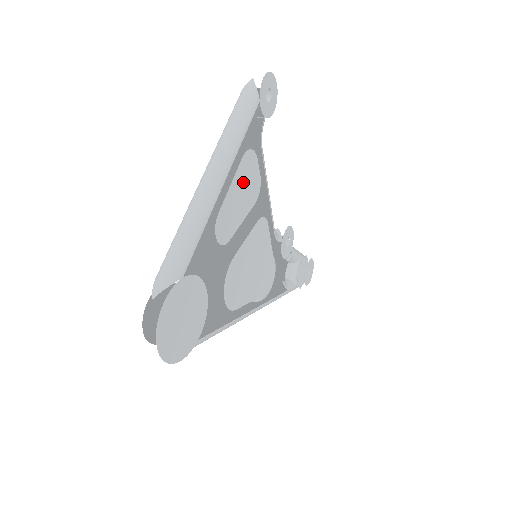
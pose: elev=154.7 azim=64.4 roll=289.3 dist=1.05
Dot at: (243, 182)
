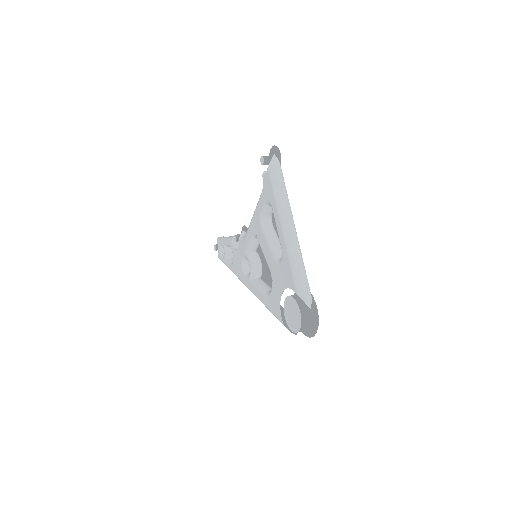
Dot at: occluded
